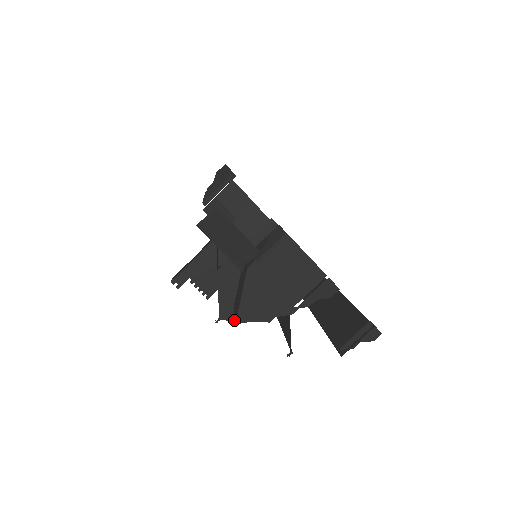
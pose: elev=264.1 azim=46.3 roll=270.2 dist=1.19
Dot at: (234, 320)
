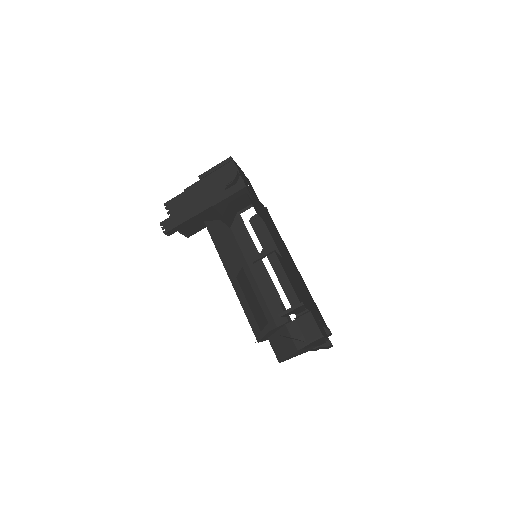
Dot at: (265, 340)
